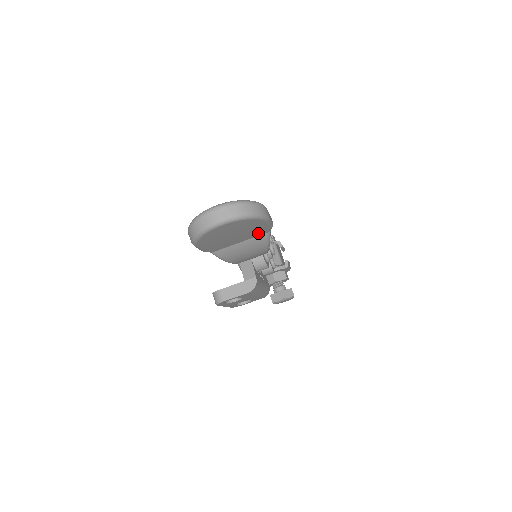
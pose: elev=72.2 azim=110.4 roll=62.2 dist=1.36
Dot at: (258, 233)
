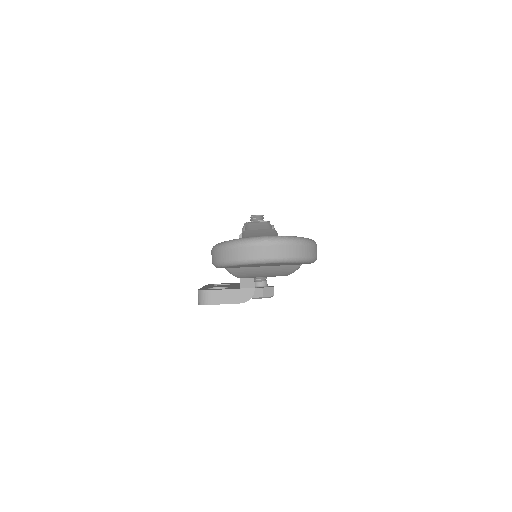
Dot at: occluded
